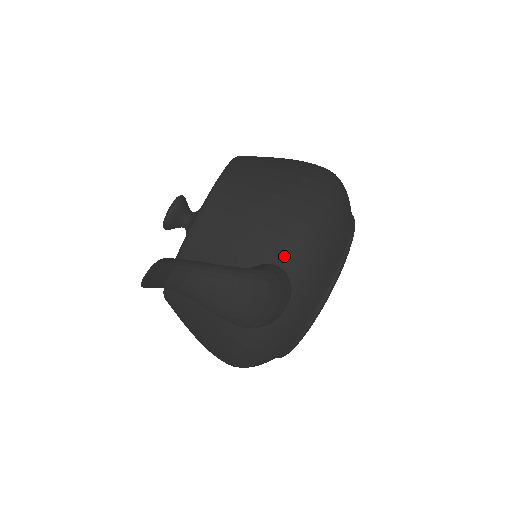
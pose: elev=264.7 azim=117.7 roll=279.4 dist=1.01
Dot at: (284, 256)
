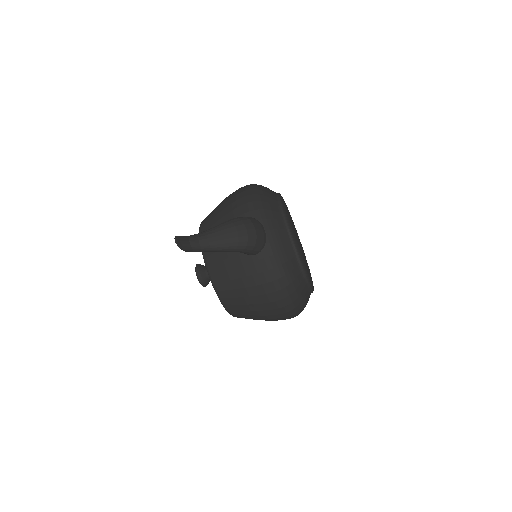
Dot at: (244, 213)
